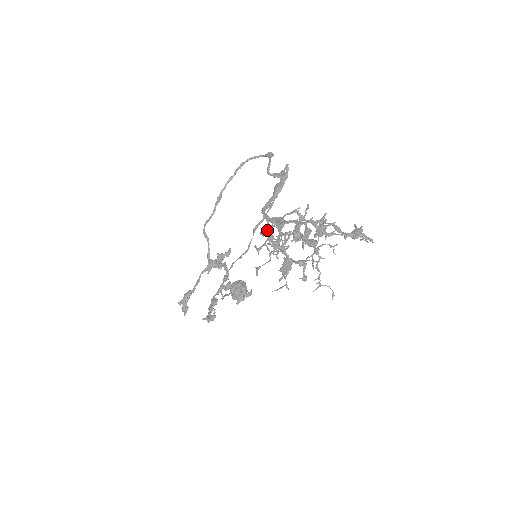
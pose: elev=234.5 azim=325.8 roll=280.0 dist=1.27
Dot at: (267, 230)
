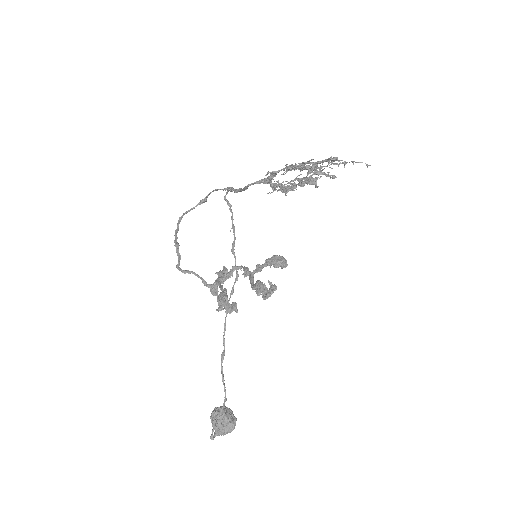
Dot at: (267, 183)
